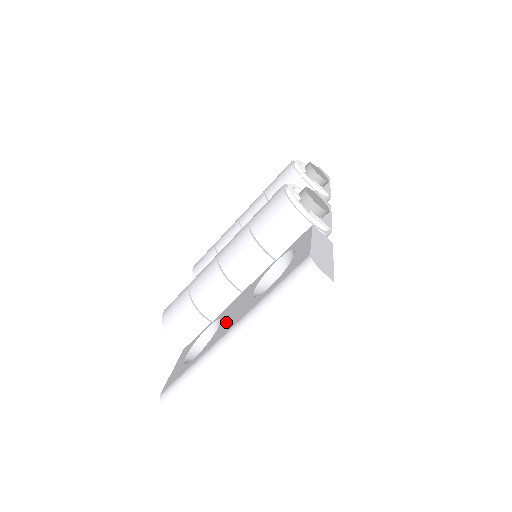
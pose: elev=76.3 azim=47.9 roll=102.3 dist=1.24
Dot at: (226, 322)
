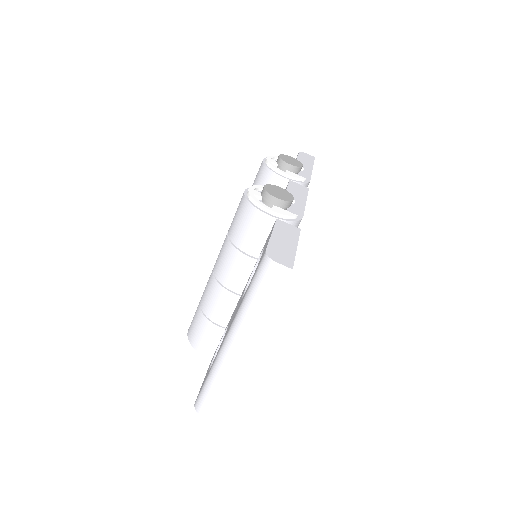
Dot at: (228, 327)
